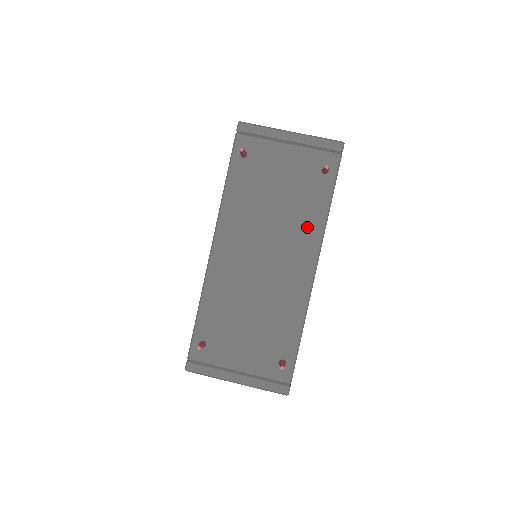
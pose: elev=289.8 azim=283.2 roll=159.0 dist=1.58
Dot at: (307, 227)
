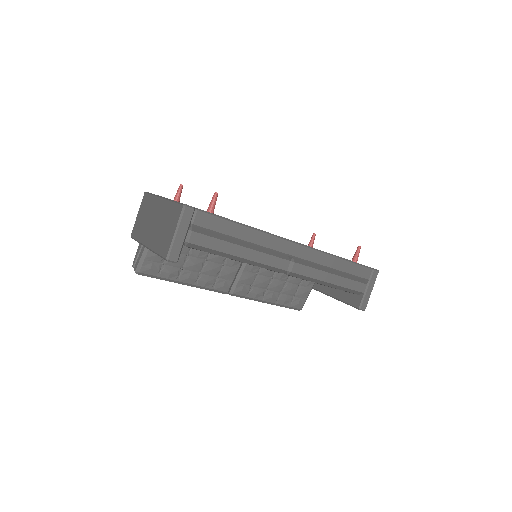
Dot at: occluded
